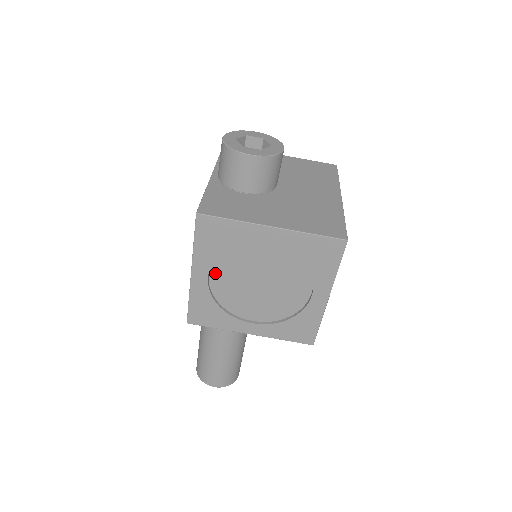
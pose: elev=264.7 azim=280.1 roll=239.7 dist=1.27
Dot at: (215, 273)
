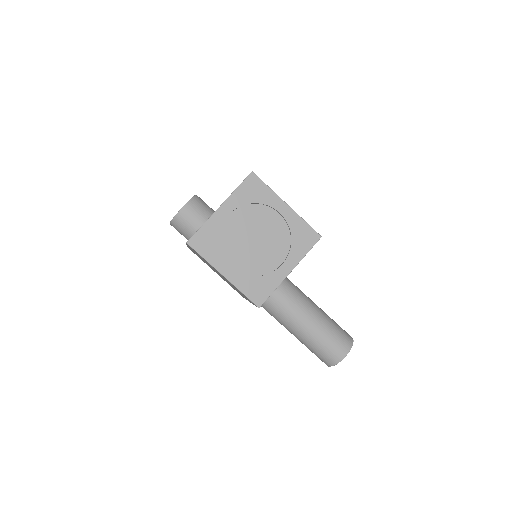
Dot at: (232, 262)
